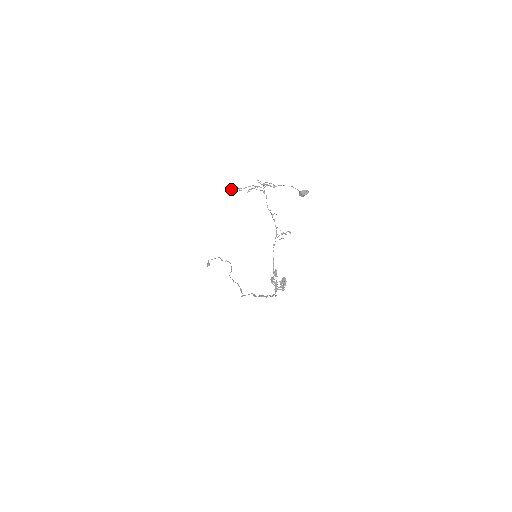
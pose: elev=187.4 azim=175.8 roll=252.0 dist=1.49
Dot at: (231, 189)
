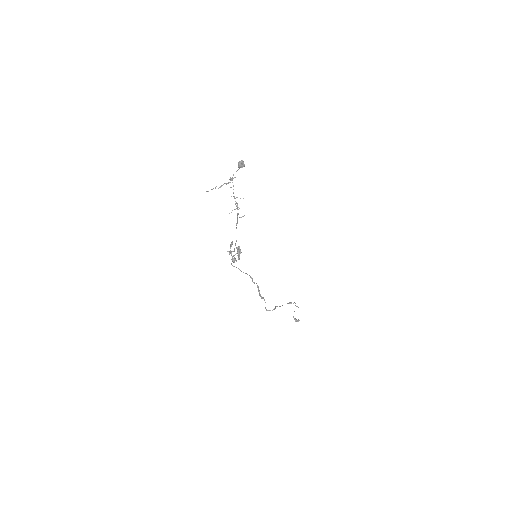
Dot at: (207, 191)
